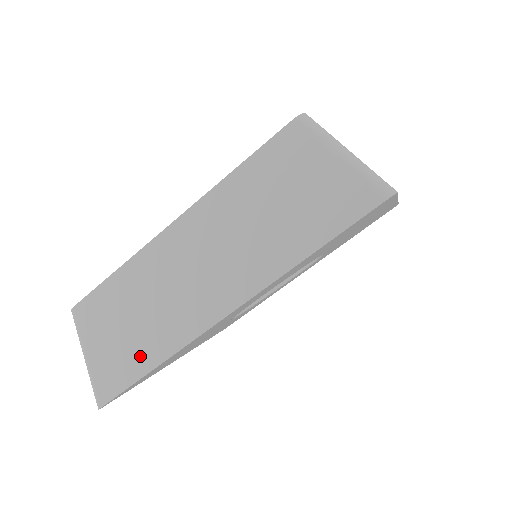
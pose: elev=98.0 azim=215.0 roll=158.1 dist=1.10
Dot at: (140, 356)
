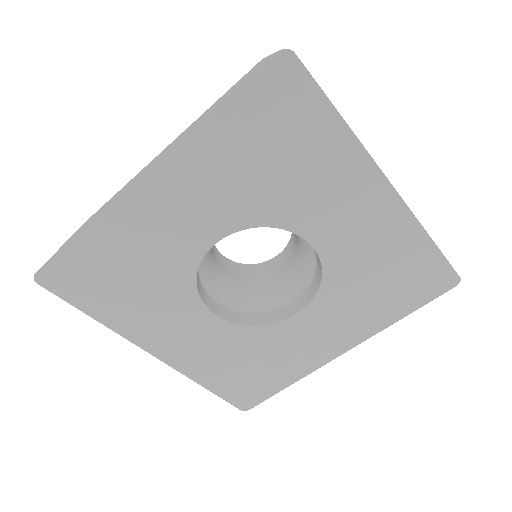
Dot at: (82, 229)
